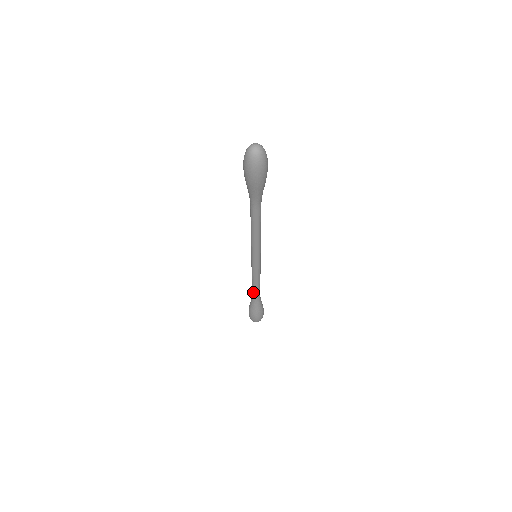
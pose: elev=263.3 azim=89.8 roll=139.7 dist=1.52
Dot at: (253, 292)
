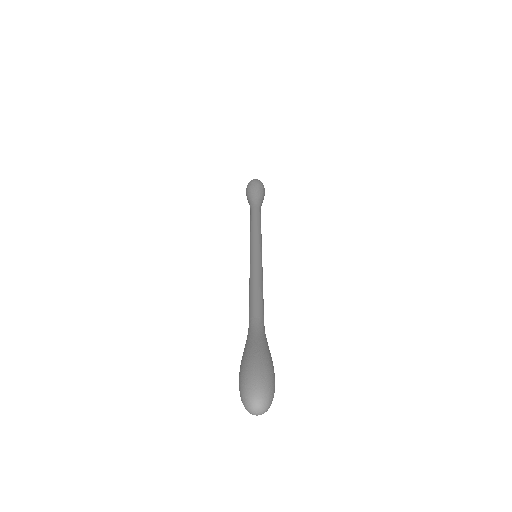
Dot at: occluded
